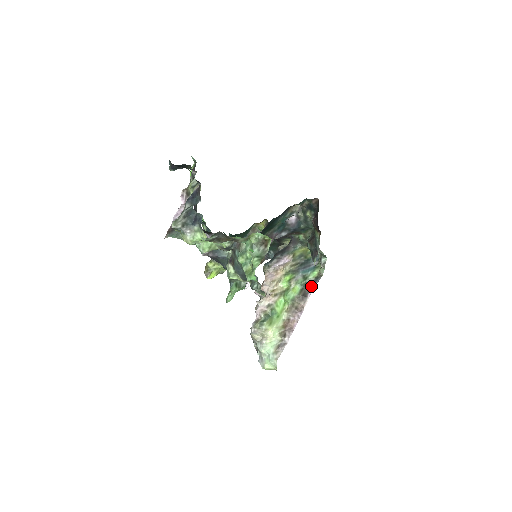
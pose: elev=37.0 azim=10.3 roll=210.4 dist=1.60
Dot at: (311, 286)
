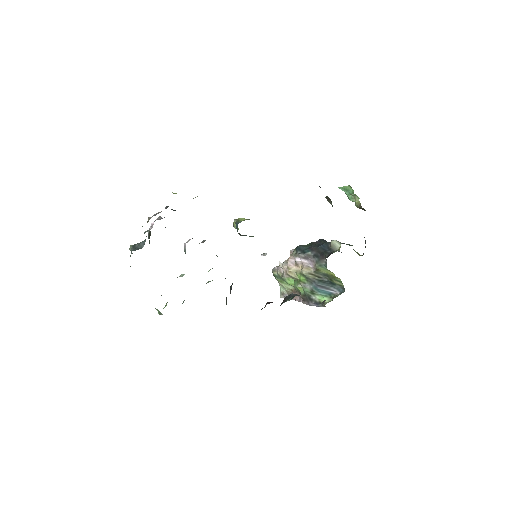
Dot at: (311, 302)
